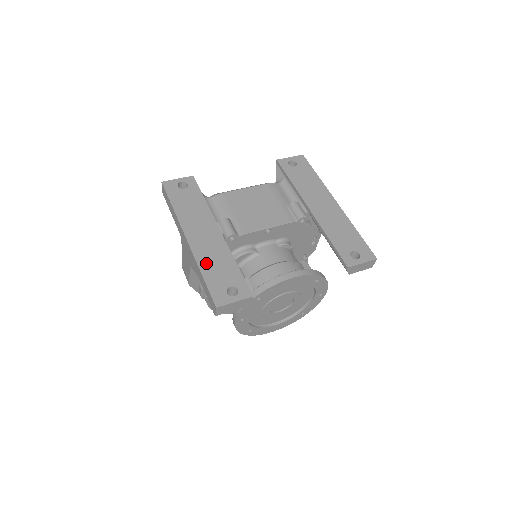
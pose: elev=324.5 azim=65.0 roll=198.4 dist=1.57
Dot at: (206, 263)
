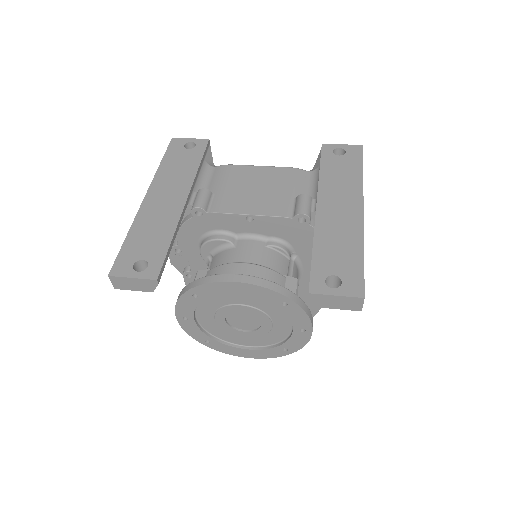
Dot at: (141, 227)
